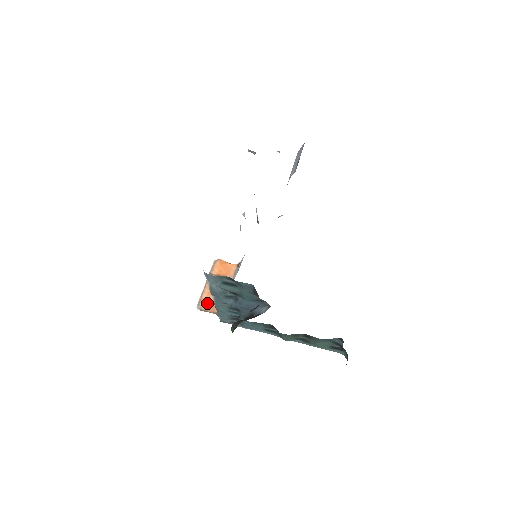
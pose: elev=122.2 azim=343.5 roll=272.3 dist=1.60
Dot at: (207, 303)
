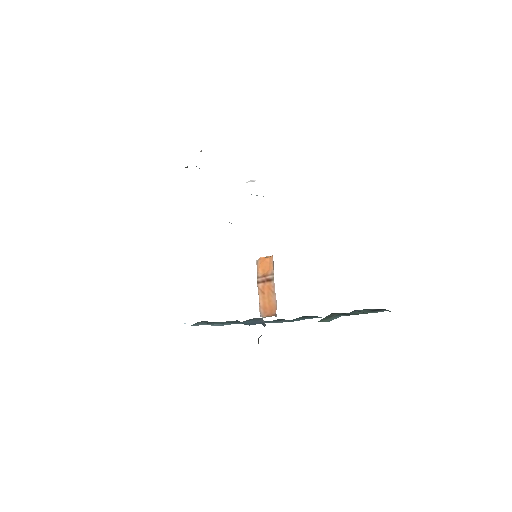
Dot at: (265, 309)
